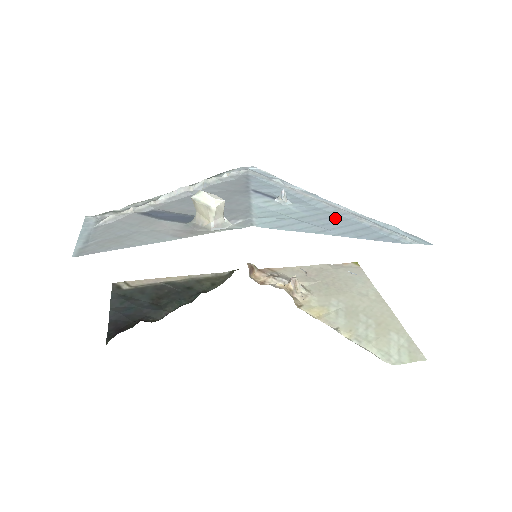
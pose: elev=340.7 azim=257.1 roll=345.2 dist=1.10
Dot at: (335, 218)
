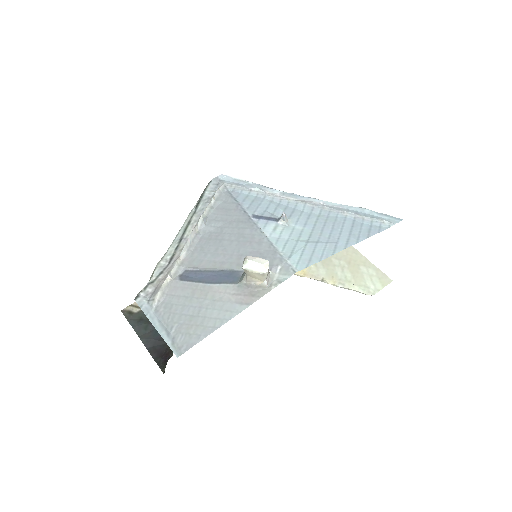
Dot at: (329, 222)
